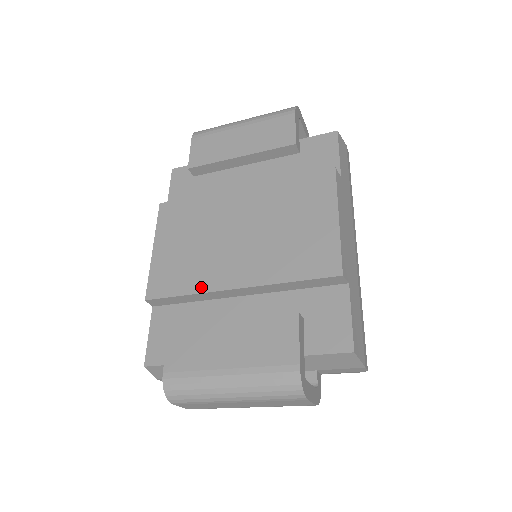
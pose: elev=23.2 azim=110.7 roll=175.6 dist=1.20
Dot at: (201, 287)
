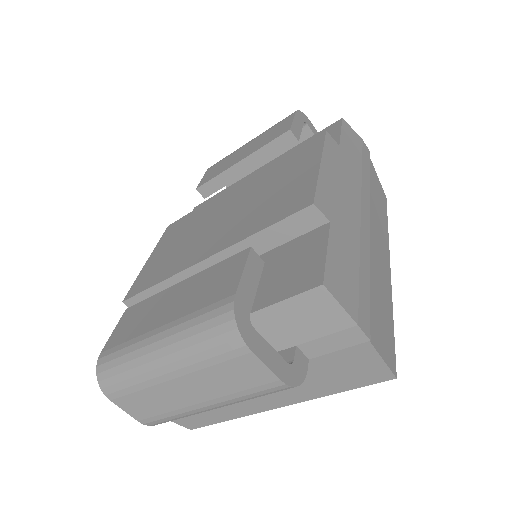
Dot at: (173, 271)
